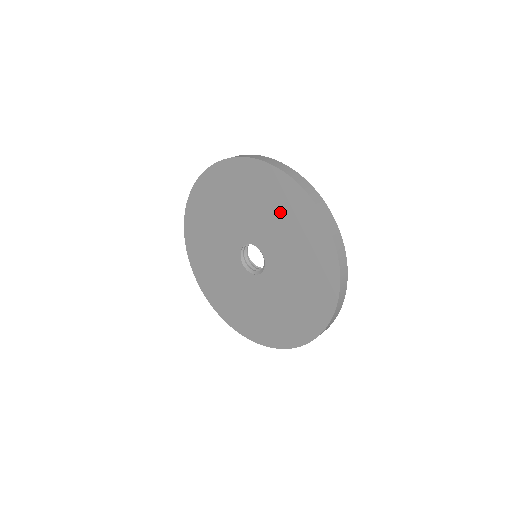
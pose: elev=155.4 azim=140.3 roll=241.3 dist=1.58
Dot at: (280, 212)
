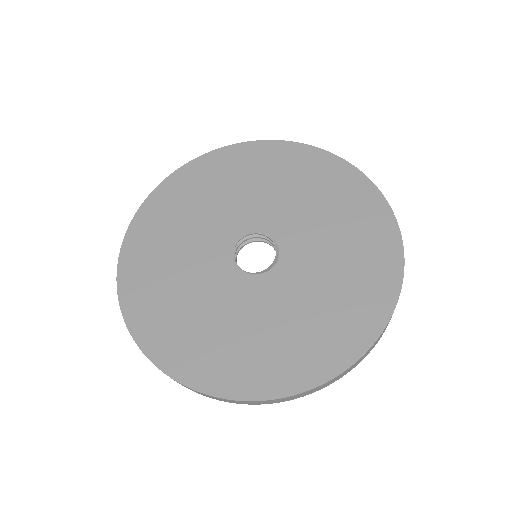
Dot at: (276, 176)
